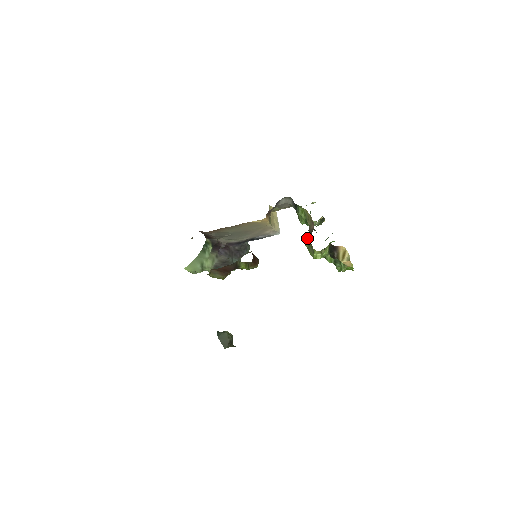
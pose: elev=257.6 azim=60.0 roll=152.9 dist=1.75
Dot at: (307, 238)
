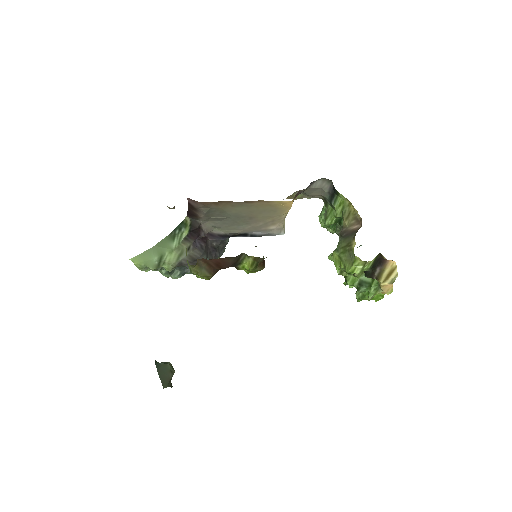
Dot at: (341, 242)
